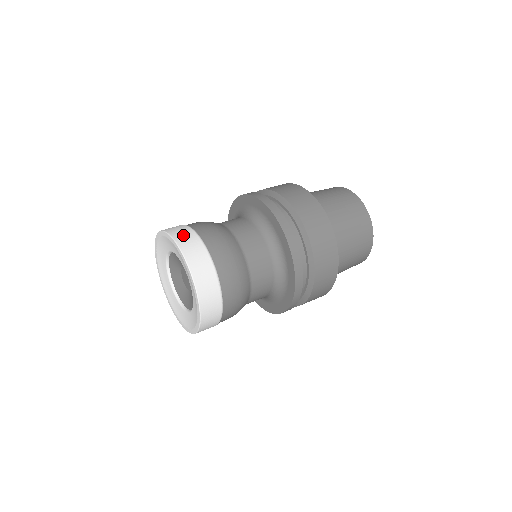
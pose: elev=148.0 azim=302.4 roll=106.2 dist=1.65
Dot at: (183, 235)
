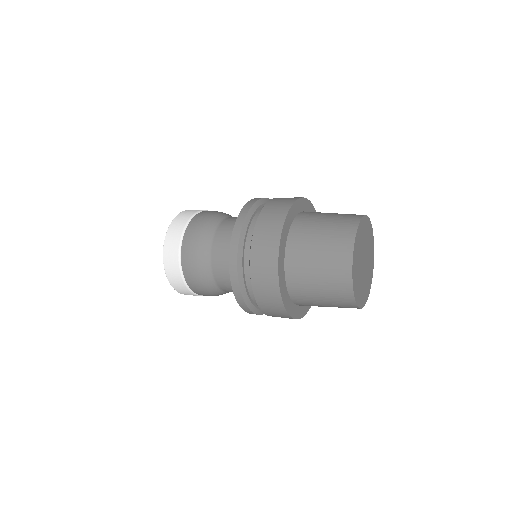
Dot at: (181, 218)
